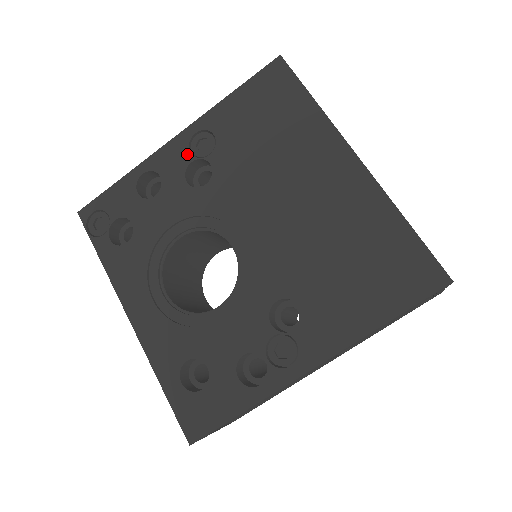
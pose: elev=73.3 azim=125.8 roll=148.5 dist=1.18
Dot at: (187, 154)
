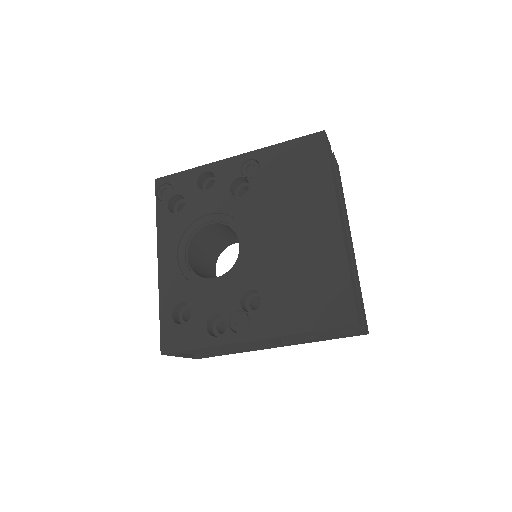
Dot at: (238, 171)
